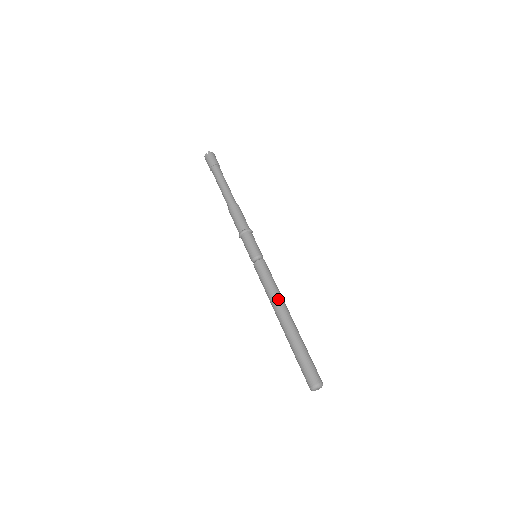
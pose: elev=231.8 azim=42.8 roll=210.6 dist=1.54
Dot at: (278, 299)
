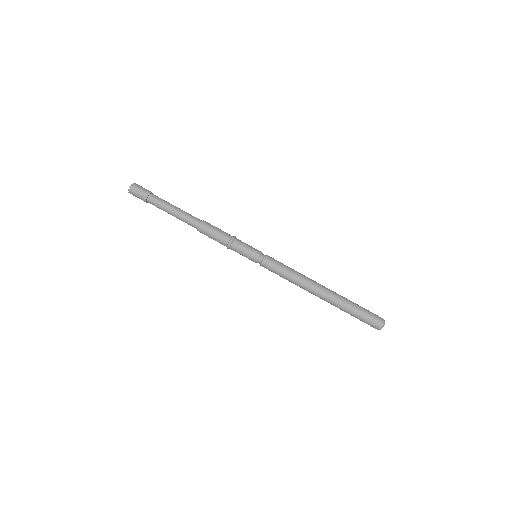
Dot at: (304, 282)
